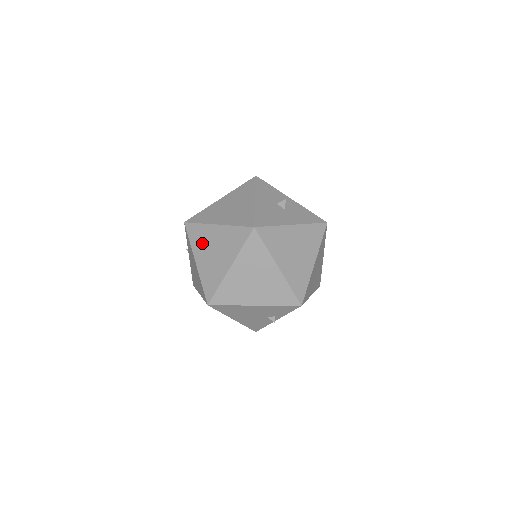
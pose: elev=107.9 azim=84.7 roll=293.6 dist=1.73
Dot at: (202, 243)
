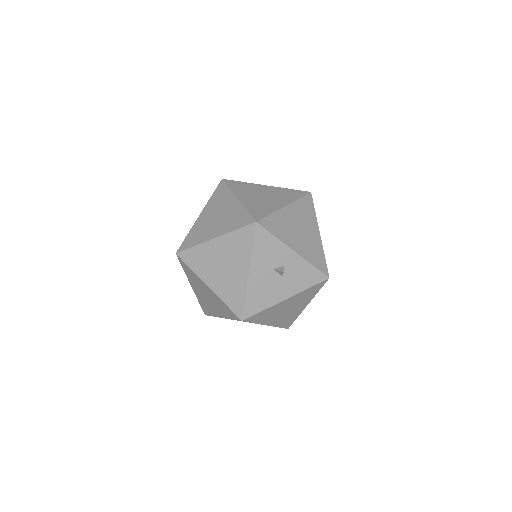
Dot at: (195, 283)
